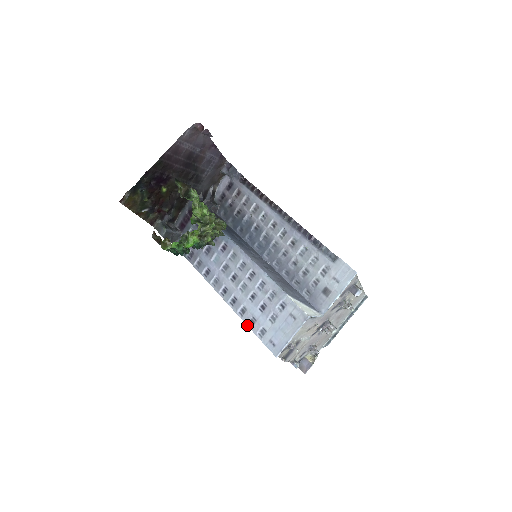
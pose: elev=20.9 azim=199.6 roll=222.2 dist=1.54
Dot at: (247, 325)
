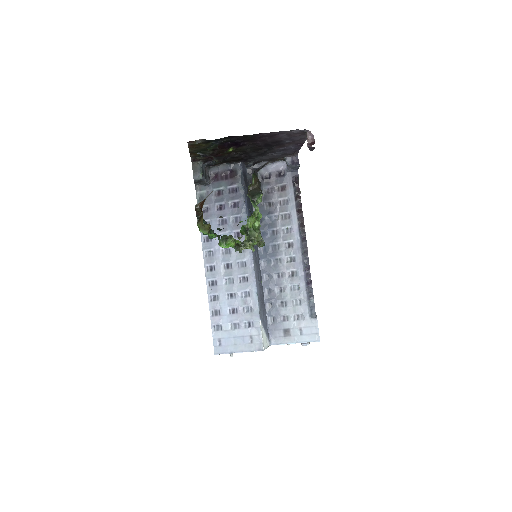
Dot at: (210, 311)
